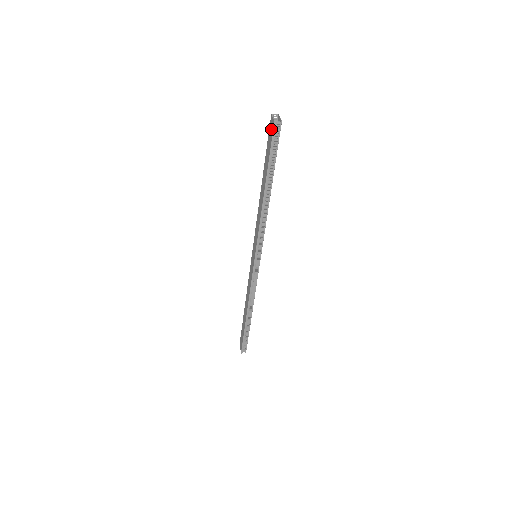
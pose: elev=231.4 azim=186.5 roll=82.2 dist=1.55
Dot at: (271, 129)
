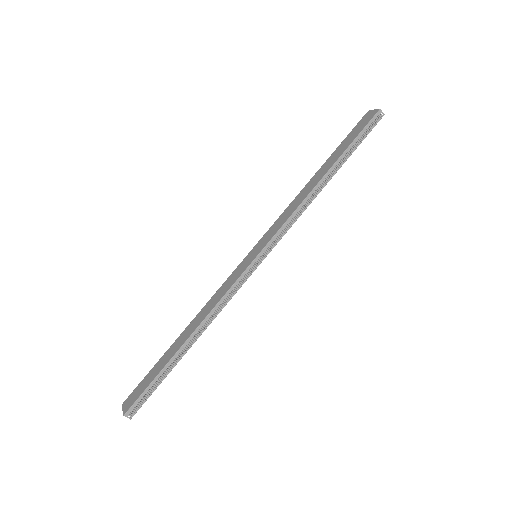
Dot at: (367, 118)
